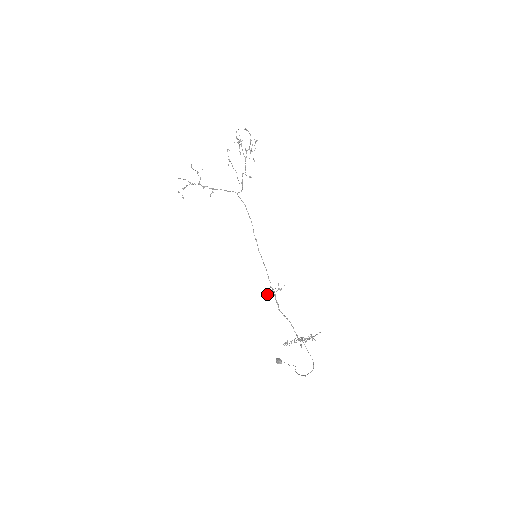
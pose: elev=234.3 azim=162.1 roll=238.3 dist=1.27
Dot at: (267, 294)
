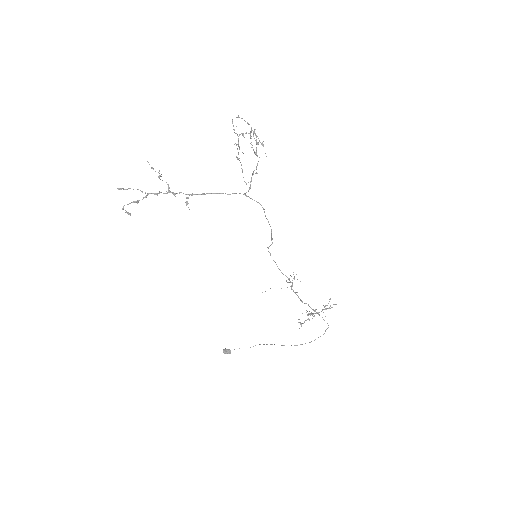
Dot at: occluded
